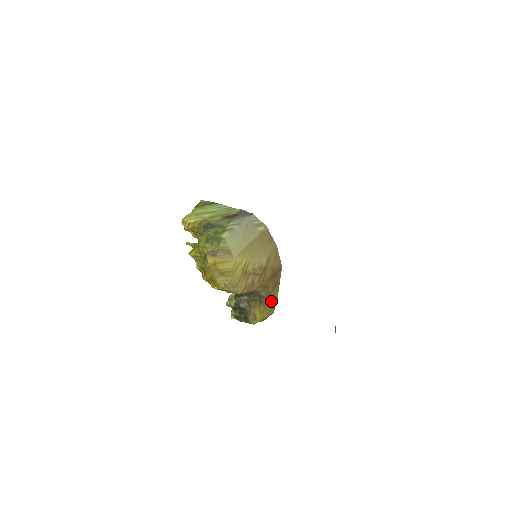
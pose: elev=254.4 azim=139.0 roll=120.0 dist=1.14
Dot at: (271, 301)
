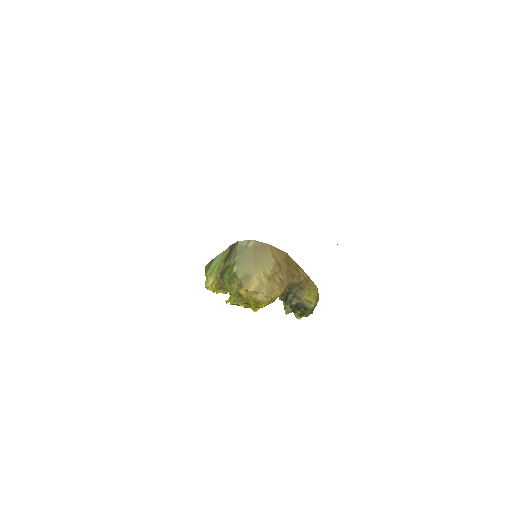
Dot at: (306, 282)
